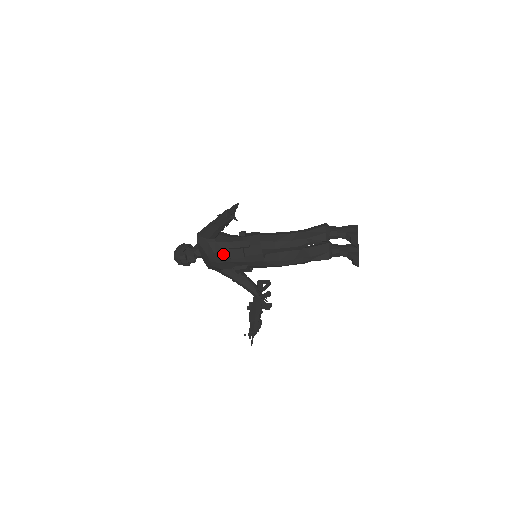
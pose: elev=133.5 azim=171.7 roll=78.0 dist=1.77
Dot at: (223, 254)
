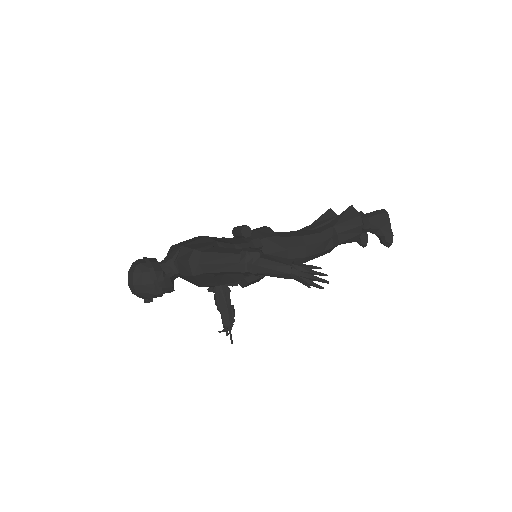
Dot at: occluded
